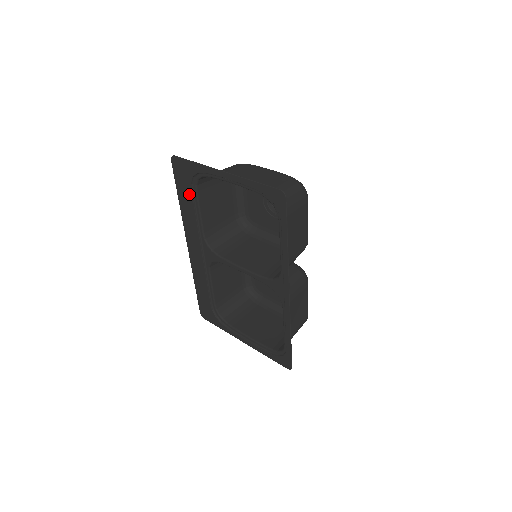
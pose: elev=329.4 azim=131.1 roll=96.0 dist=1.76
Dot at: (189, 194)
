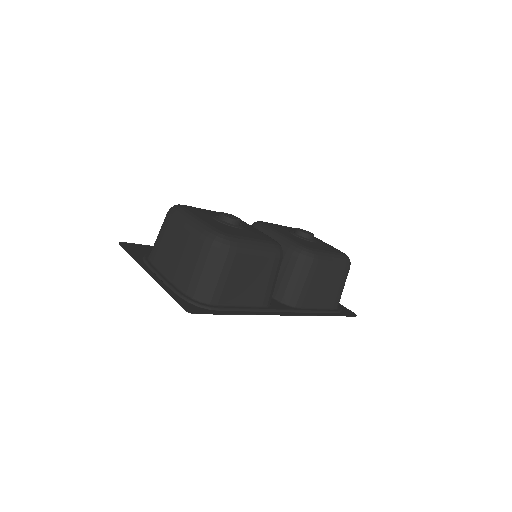
Dot at: occluded
